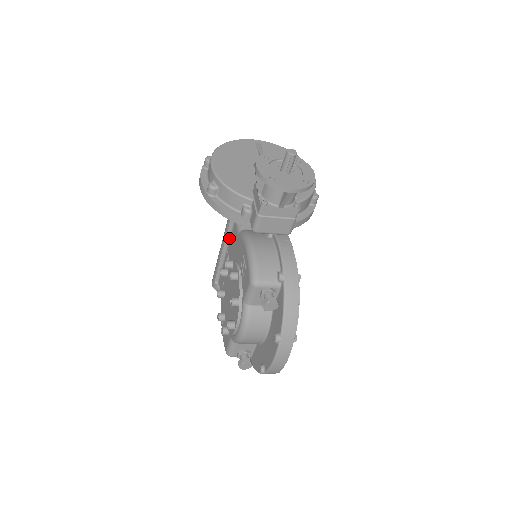
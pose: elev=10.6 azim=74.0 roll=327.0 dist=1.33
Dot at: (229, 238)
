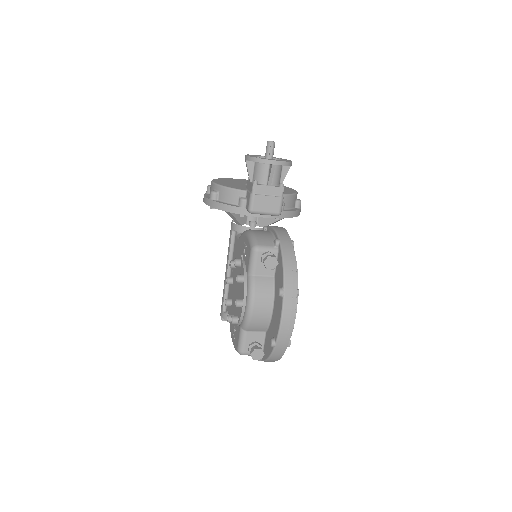
Dot at: (232, 256)
